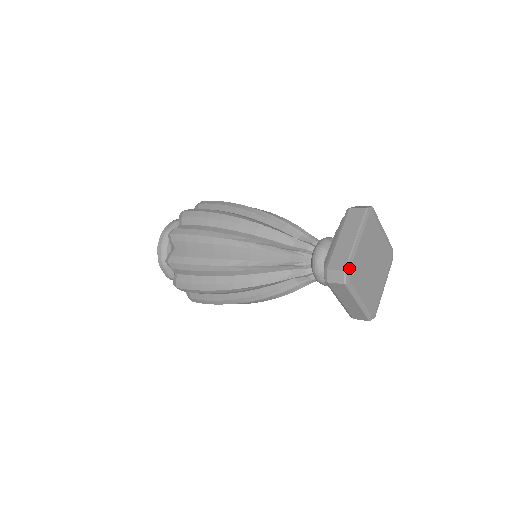
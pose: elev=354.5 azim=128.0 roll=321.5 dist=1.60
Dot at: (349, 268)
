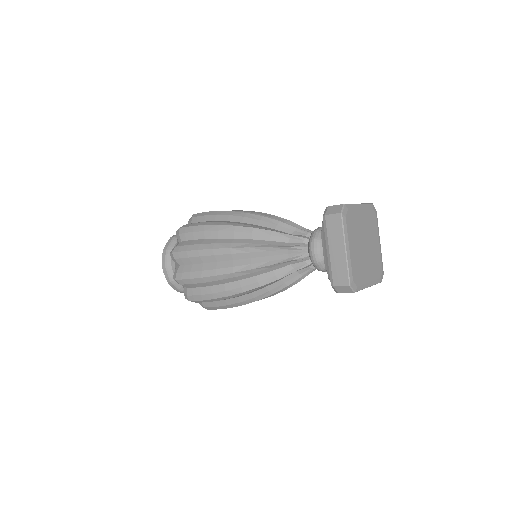
Dot at: (348, 208)
